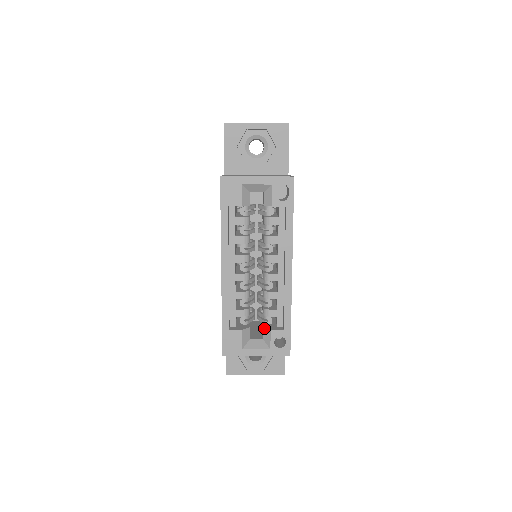
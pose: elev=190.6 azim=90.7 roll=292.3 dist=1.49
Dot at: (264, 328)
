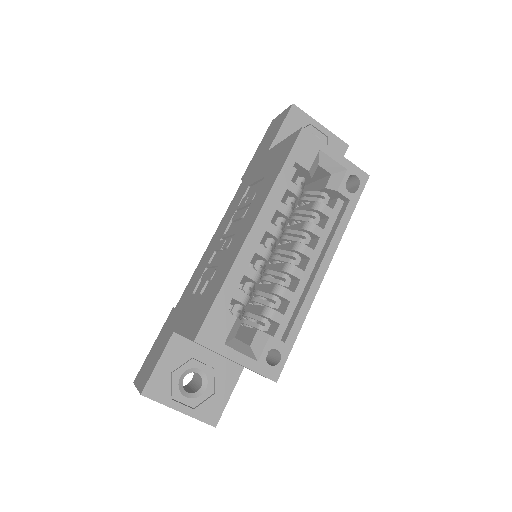
Dot at: (259, 331)
